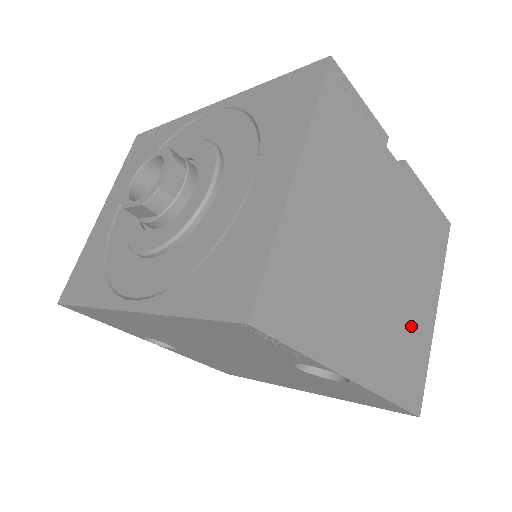
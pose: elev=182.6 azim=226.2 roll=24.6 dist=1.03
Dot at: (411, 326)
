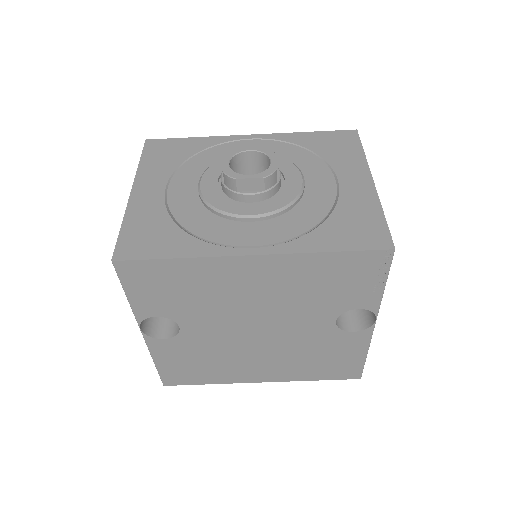
Dot at: occluded
